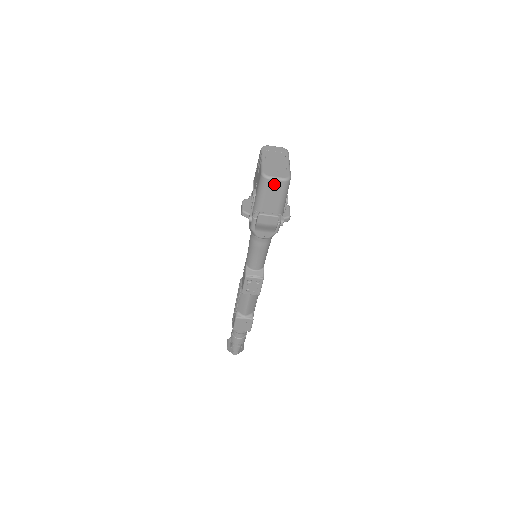
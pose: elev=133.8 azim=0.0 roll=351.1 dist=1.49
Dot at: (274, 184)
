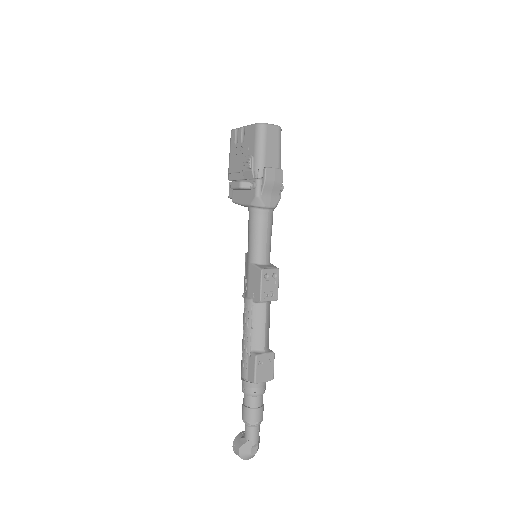
Dot at: (271, 131)
